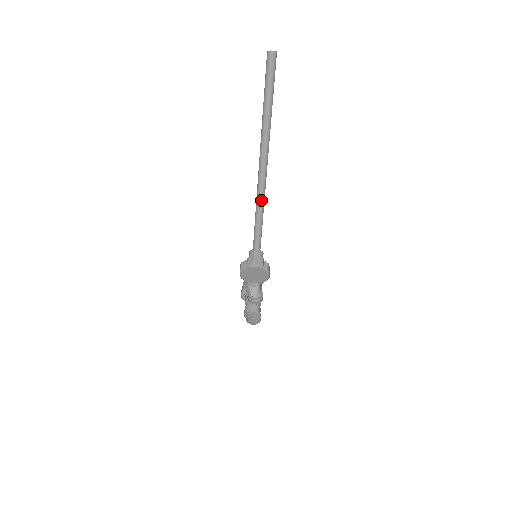
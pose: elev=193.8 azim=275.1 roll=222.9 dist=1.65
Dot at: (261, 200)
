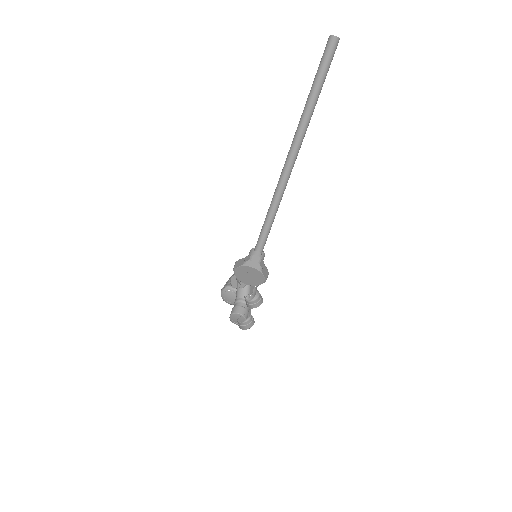
Dot at: (276, 197)
